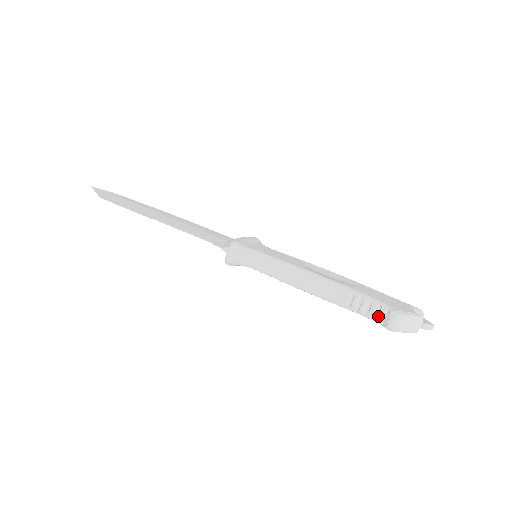
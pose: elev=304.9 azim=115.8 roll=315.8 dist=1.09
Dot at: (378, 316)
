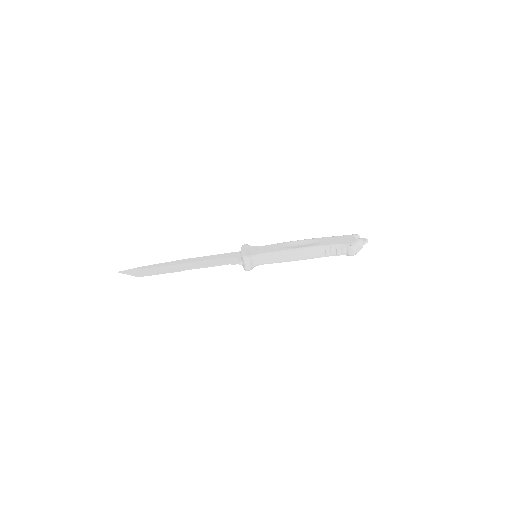
Dot at: (342, 252)
